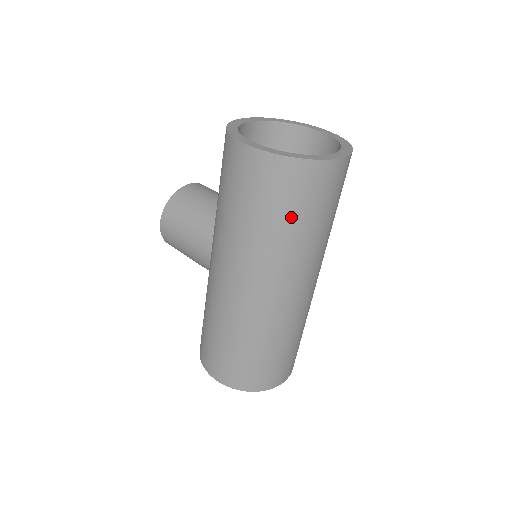
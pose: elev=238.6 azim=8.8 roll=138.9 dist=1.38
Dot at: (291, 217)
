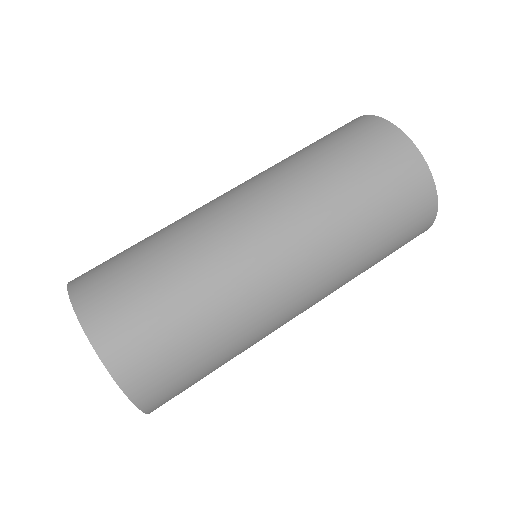
Dot at: (338, 154)
